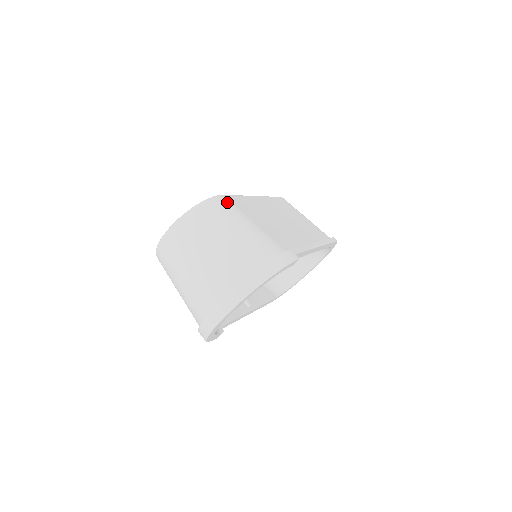
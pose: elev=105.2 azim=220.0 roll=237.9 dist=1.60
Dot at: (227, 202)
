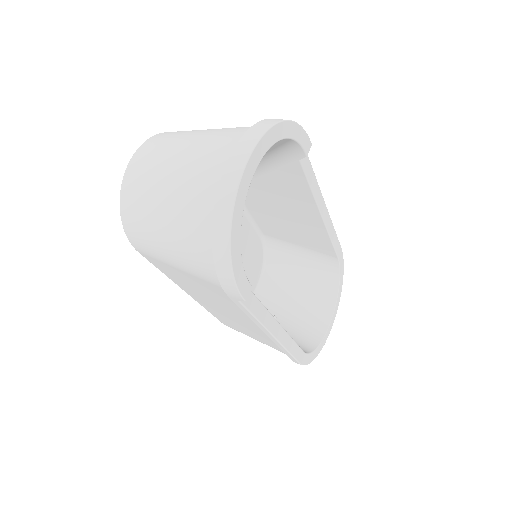
Dot at: occluded
